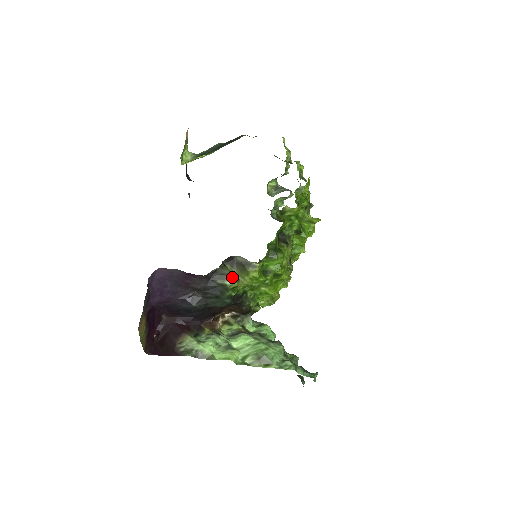
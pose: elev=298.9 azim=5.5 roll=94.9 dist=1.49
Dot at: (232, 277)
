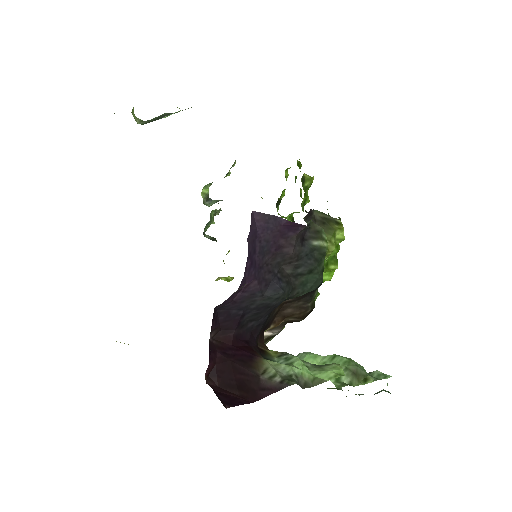
Dot at: occluded
